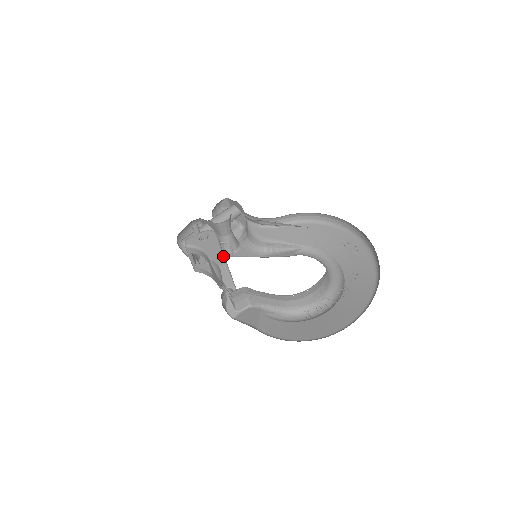
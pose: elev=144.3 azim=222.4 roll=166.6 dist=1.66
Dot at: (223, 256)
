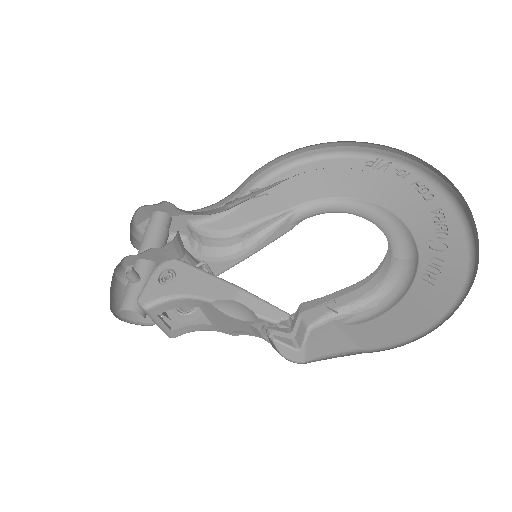
Dot at: (227, 283)
